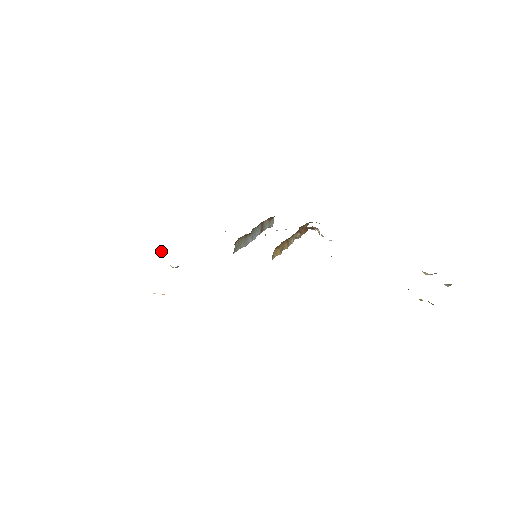
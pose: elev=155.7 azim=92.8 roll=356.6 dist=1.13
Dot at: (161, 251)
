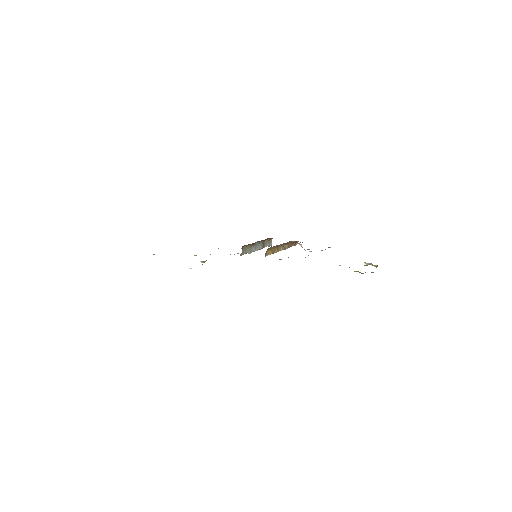
Dot at: (195, 255)
